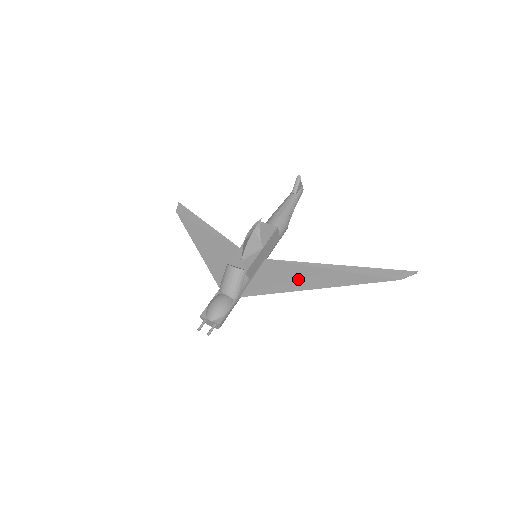
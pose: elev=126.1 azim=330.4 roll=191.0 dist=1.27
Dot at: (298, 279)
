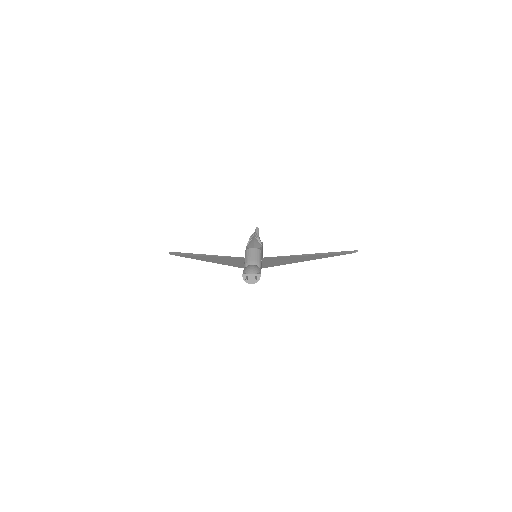
Dot at: (293, 260)
